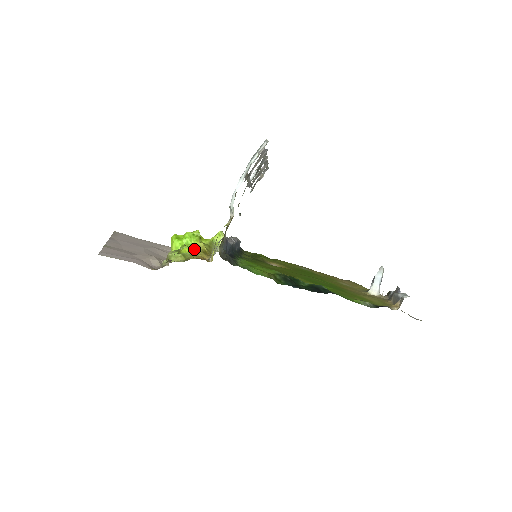
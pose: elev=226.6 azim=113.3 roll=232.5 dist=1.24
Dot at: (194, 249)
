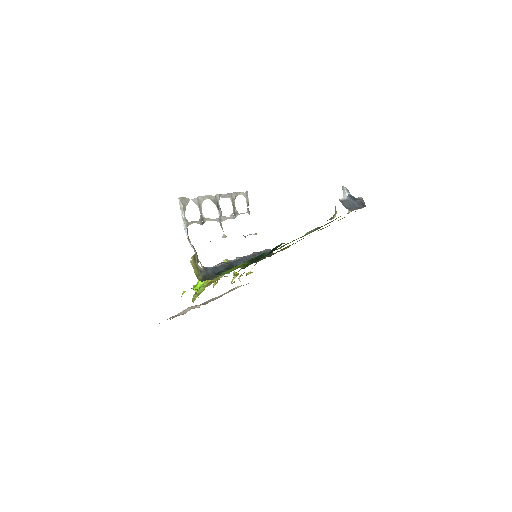
Dot at: (205, 286)
